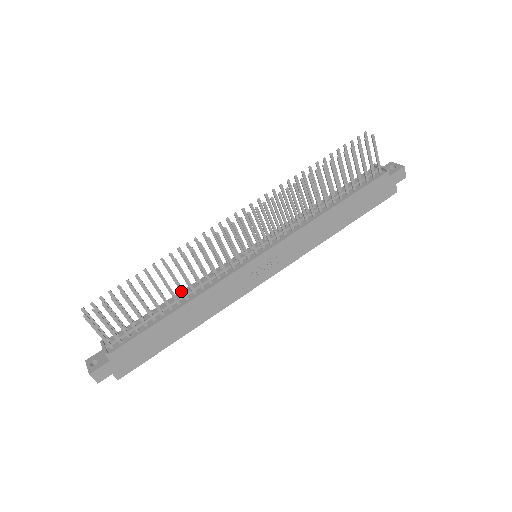
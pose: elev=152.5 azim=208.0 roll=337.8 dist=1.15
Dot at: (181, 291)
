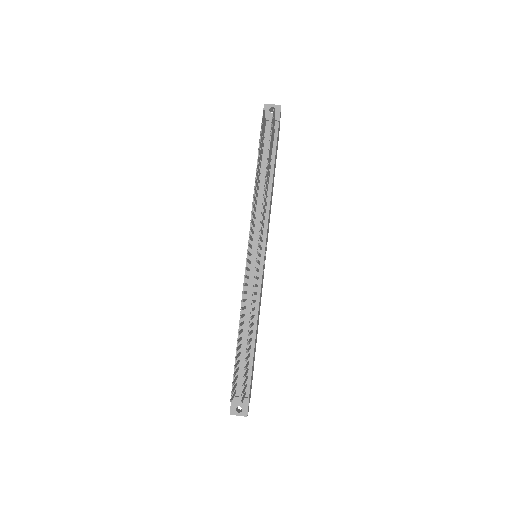
Dot at: (252, 325)
